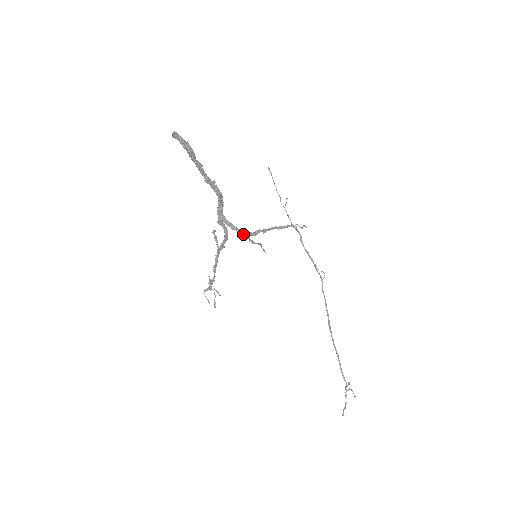
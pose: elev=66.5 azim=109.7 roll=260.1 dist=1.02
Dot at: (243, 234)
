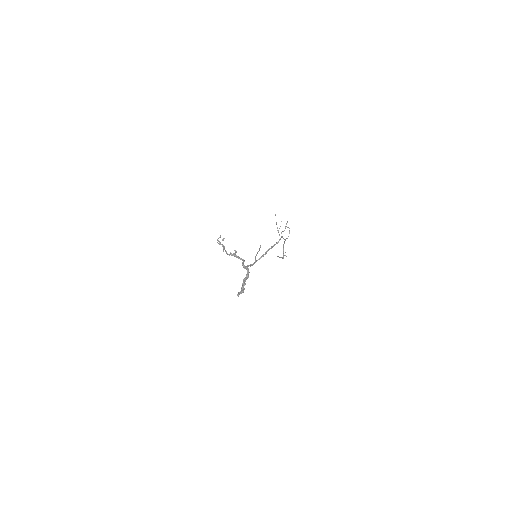
Dot at: occluded
